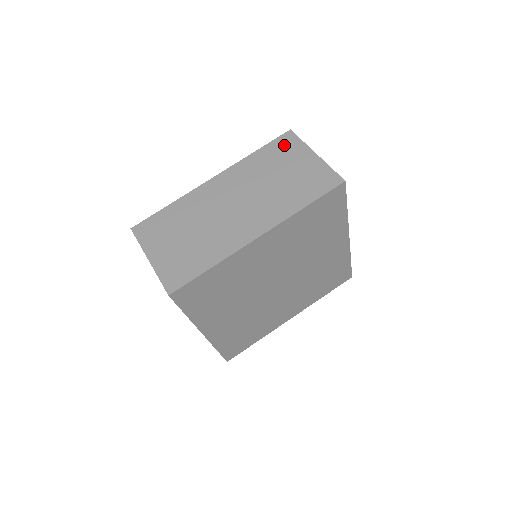
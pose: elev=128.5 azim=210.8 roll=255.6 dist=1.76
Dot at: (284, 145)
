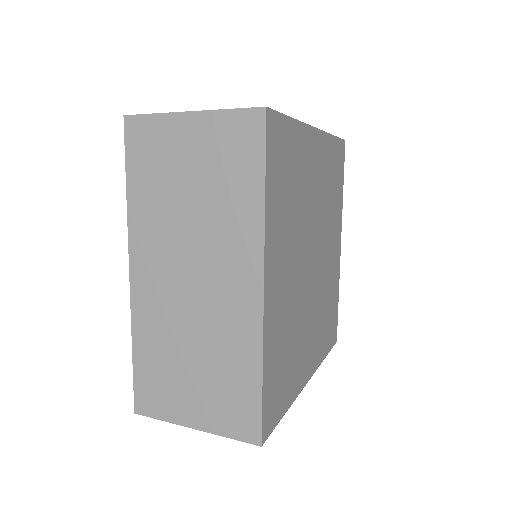
Dot at: occluded
